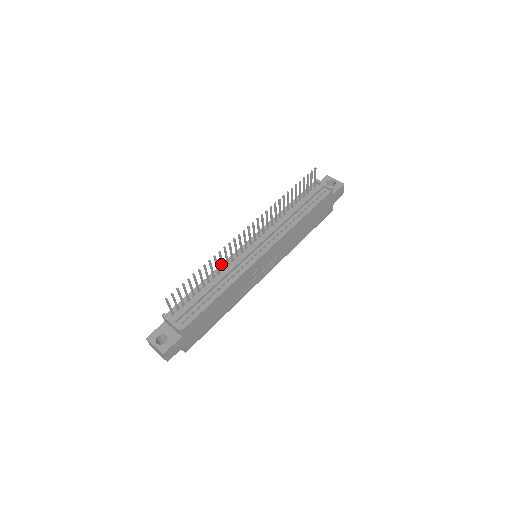
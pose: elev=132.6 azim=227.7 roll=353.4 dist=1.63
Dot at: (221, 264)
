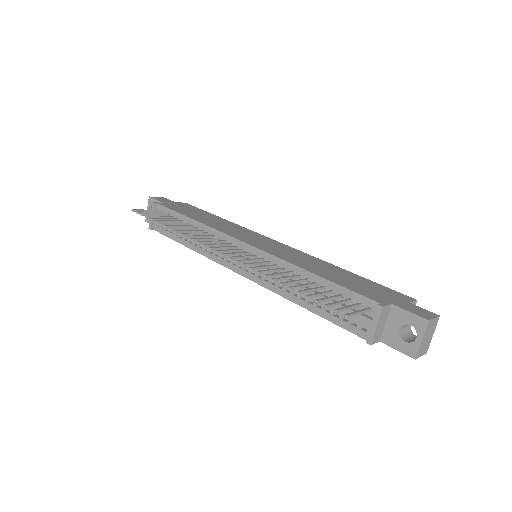
Dot at: occluded
